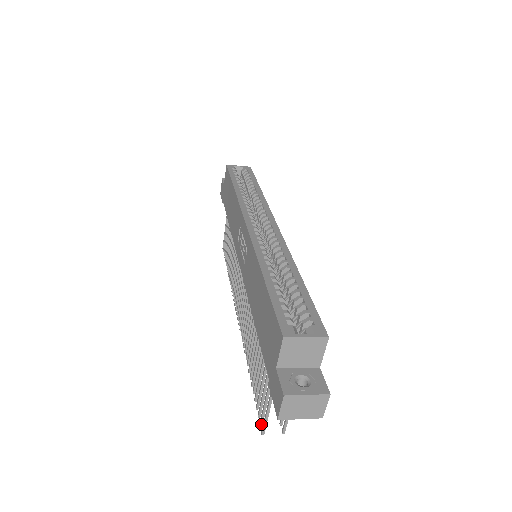
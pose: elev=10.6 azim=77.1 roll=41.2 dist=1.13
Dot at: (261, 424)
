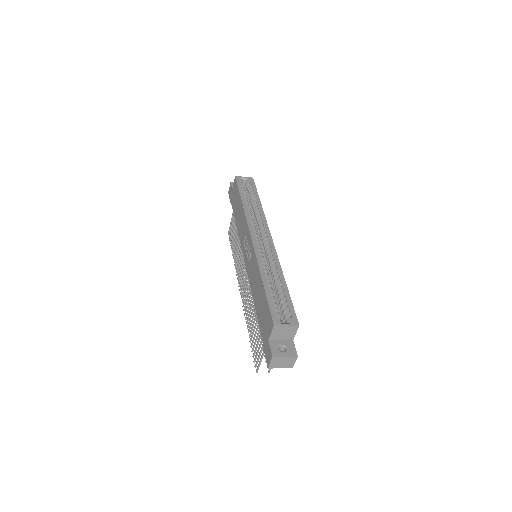
Dot at: occluded
